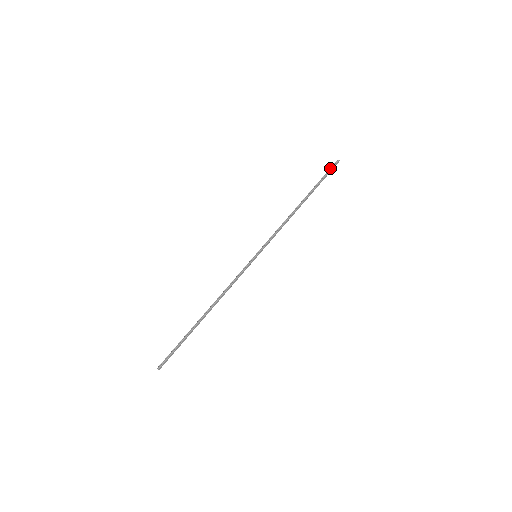
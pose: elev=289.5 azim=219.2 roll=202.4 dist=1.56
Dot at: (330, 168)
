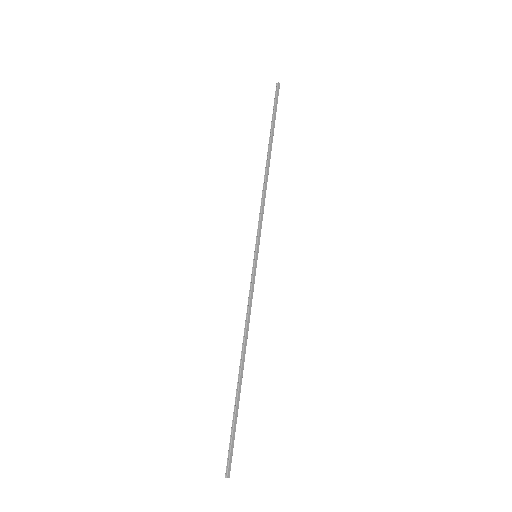
Dot at: (274, 98)
